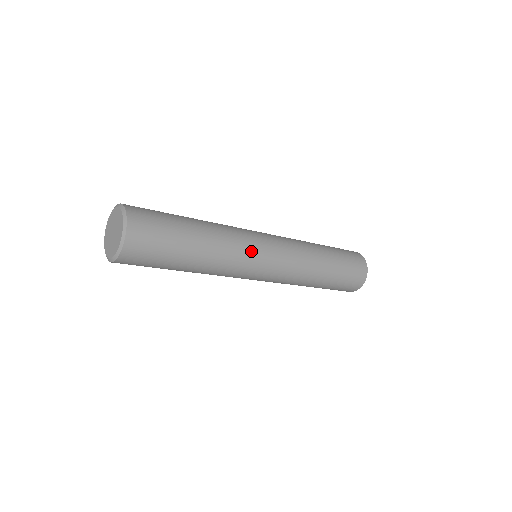
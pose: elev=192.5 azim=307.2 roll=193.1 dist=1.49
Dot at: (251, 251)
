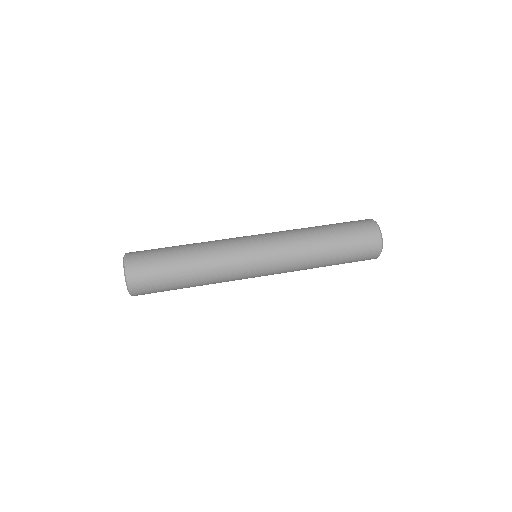
Dot at: occluded
